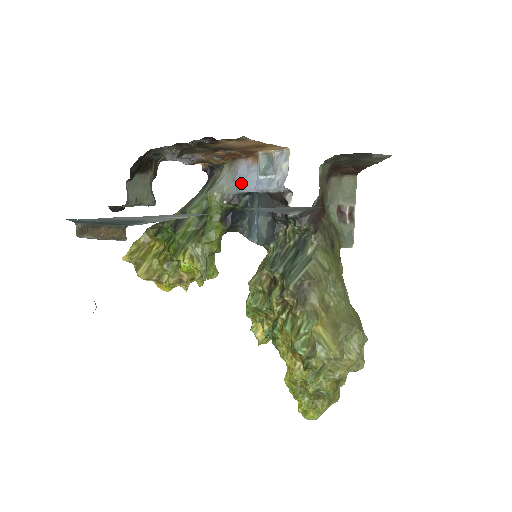
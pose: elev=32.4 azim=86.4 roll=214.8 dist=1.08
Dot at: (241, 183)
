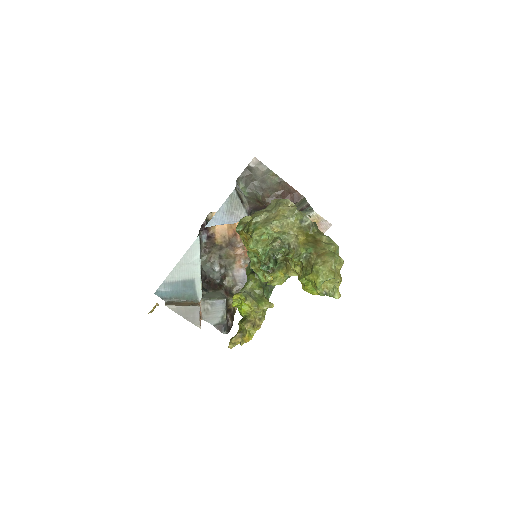
Dot at: occluded
